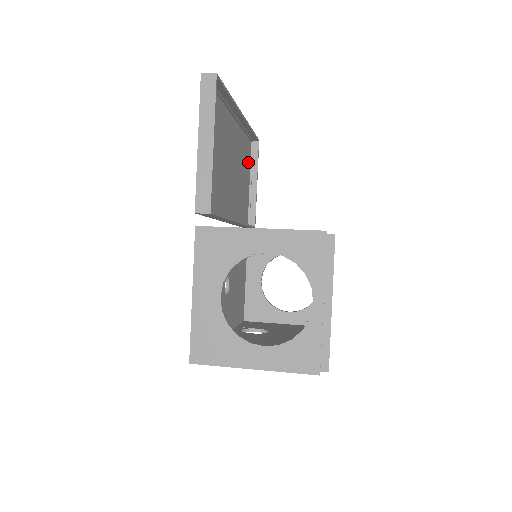
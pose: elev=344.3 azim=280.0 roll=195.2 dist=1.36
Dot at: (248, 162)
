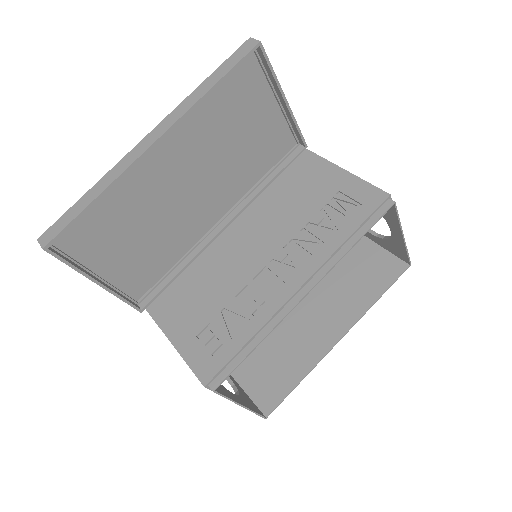
Dot at: (253, 88)
